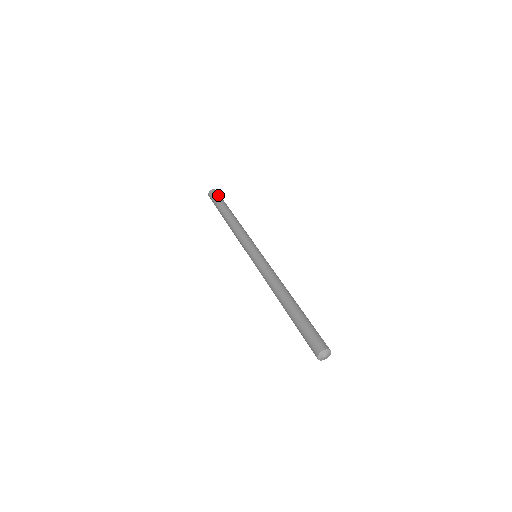
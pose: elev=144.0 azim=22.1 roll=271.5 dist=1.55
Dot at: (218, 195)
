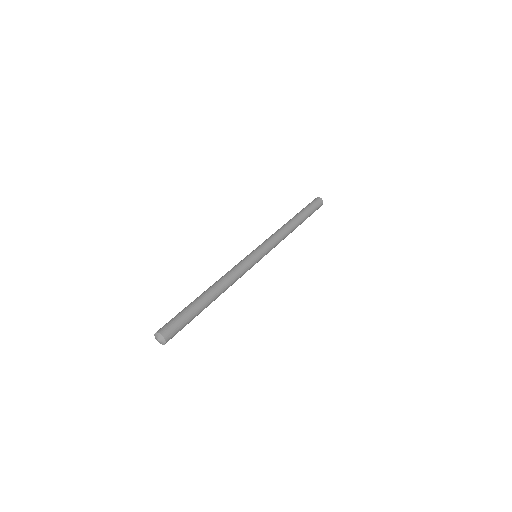
Dot at: (311, 202)
